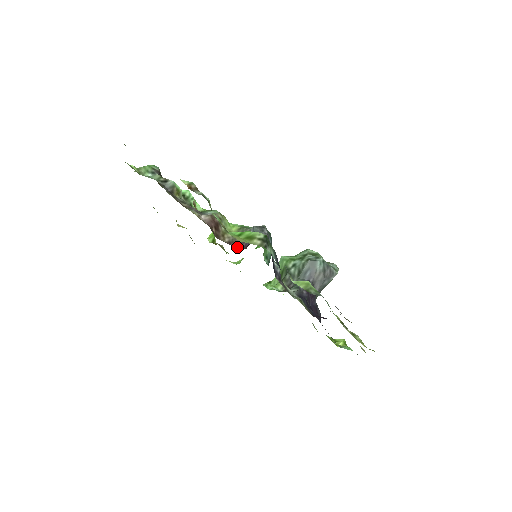
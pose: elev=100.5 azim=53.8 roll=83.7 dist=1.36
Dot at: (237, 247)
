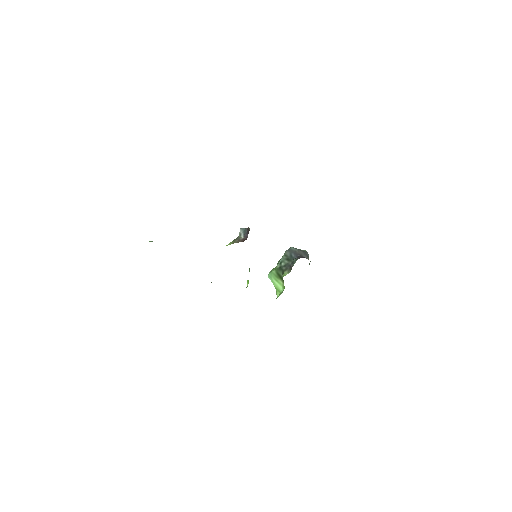
Dot at: (243, 241)
